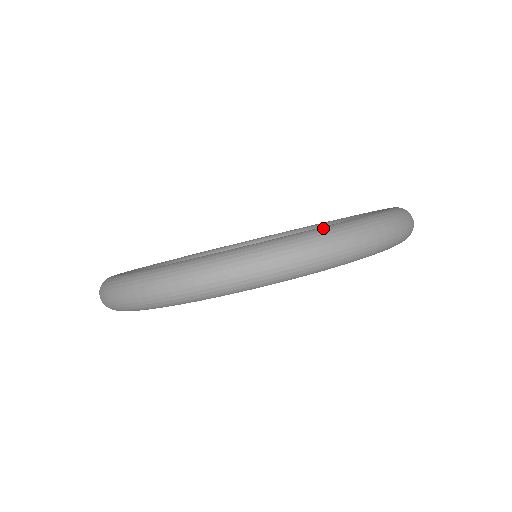
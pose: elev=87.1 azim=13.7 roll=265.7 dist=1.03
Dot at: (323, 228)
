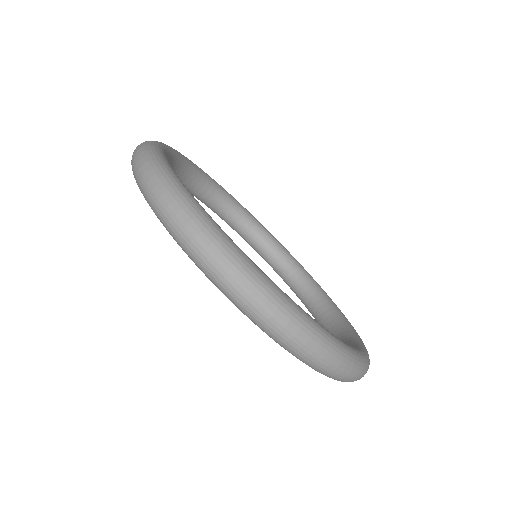
Dot at: (368, 357)
